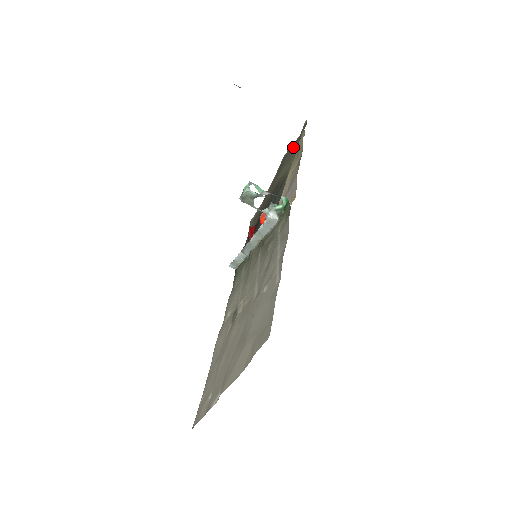
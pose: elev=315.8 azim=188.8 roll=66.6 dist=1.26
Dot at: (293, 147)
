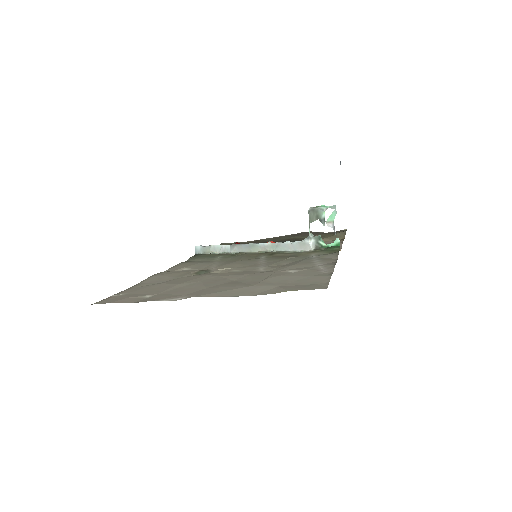
Dot at: (322, 233)
